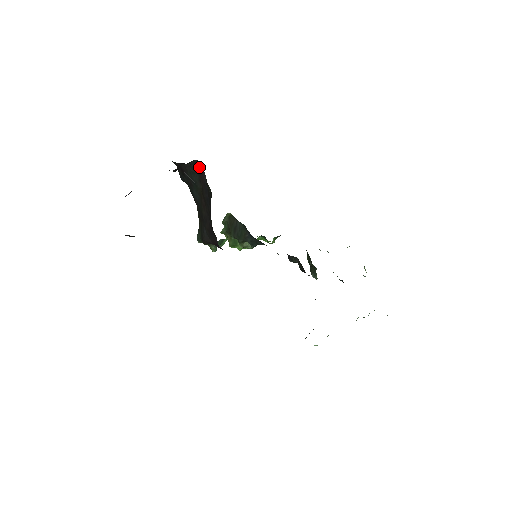
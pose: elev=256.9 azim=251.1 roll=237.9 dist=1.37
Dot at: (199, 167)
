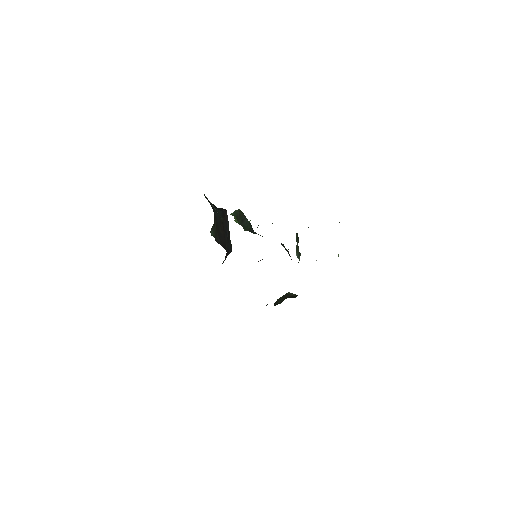
Dot at: (224, 211)
